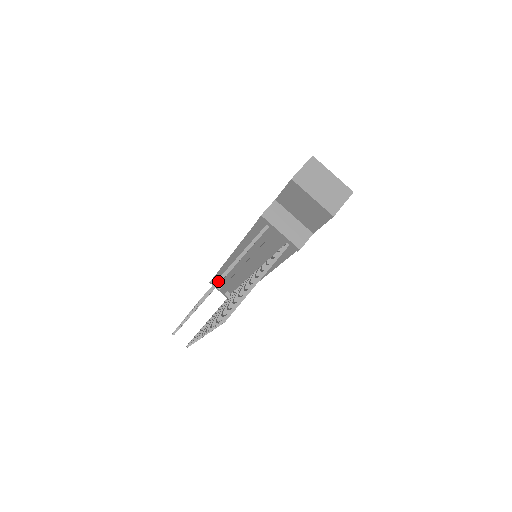
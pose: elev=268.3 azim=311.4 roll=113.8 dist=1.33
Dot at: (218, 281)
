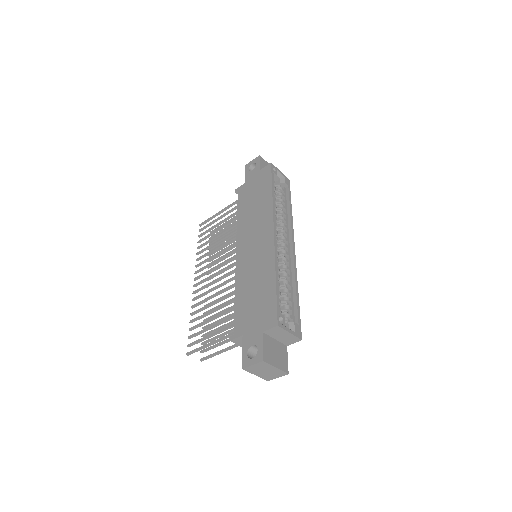
Dot at: (199, 350)
